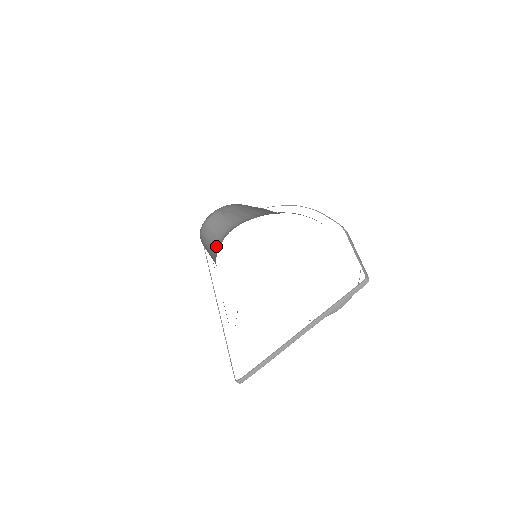
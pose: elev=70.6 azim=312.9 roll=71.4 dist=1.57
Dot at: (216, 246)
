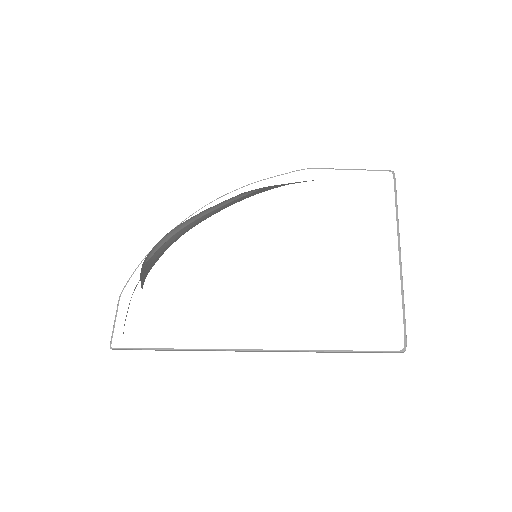
Dot at: occluded
